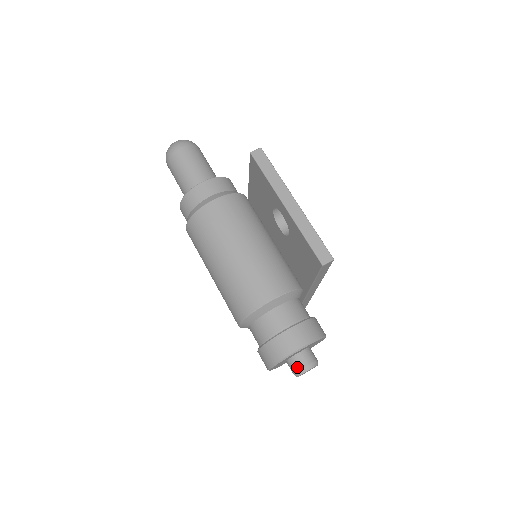
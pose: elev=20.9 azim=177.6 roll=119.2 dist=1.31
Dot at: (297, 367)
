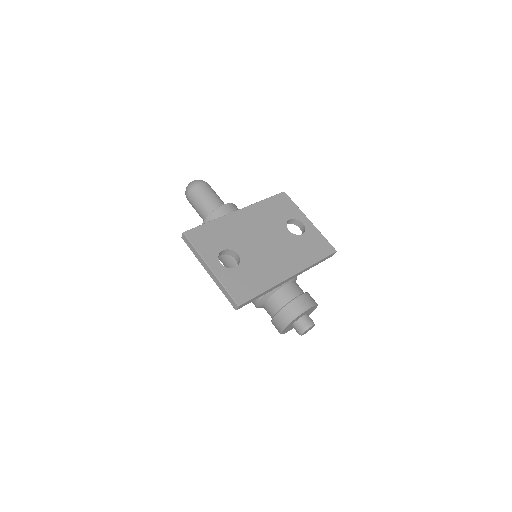
Dot at: (297, 332)
